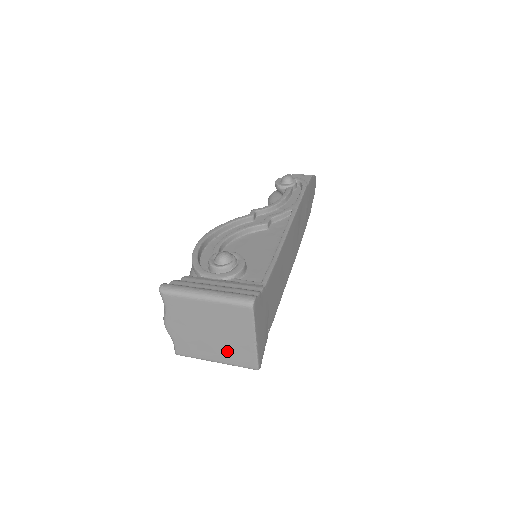
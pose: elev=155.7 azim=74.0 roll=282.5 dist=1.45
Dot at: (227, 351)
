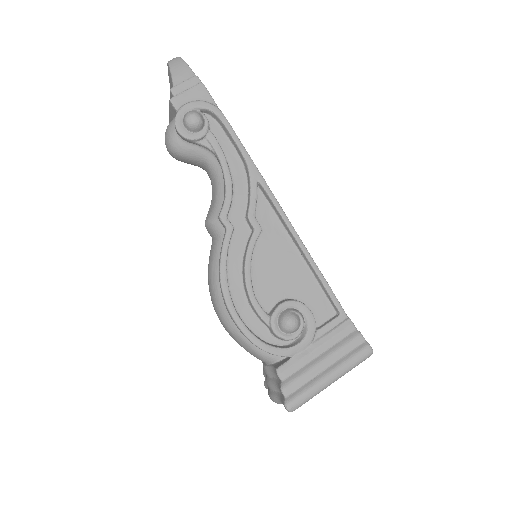
Dot at: occluded
